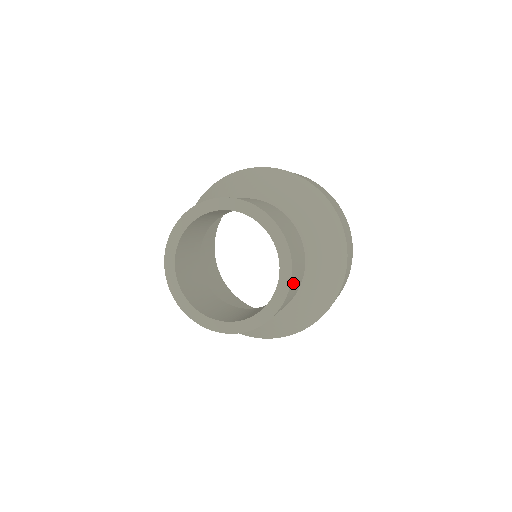
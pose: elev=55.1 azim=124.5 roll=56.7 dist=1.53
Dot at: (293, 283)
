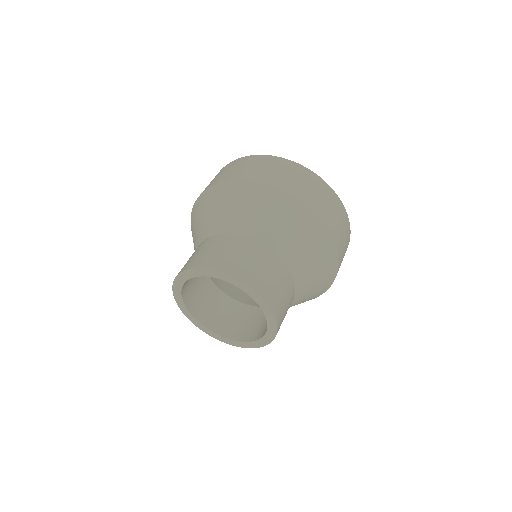
Dot at: (279, 308)
